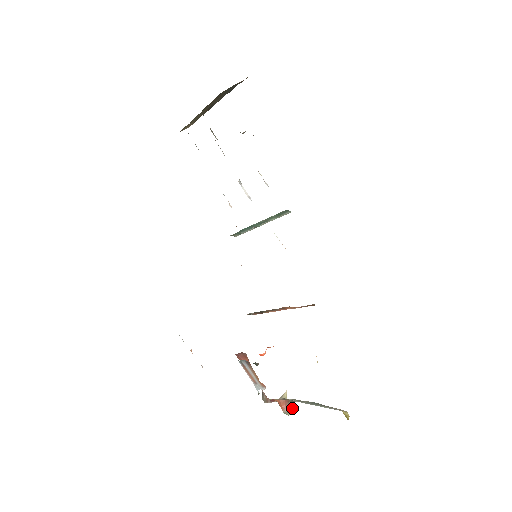
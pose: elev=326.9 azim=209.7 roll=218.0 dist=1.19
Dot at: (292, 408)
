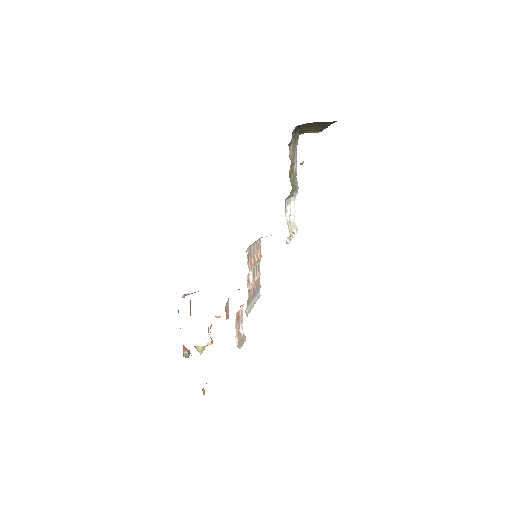
Dot at: (188, 356)
